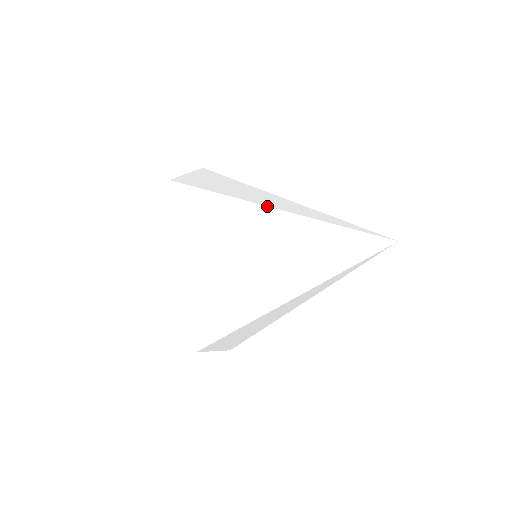
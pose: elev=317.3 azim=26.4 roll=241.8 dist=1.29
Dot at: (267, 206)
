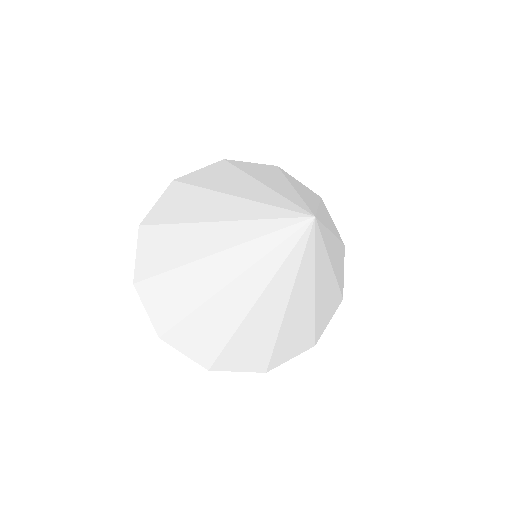
Dot at: (218, 192)
